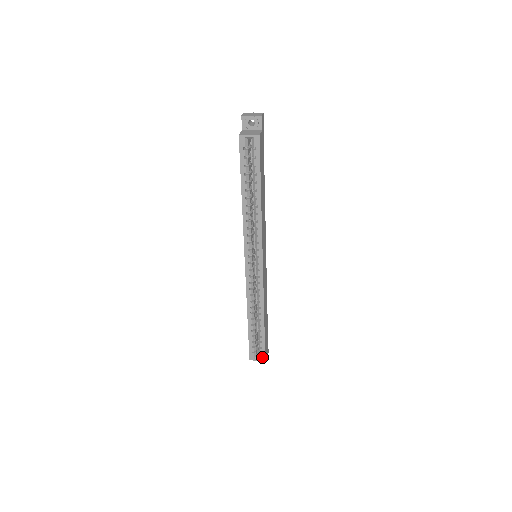
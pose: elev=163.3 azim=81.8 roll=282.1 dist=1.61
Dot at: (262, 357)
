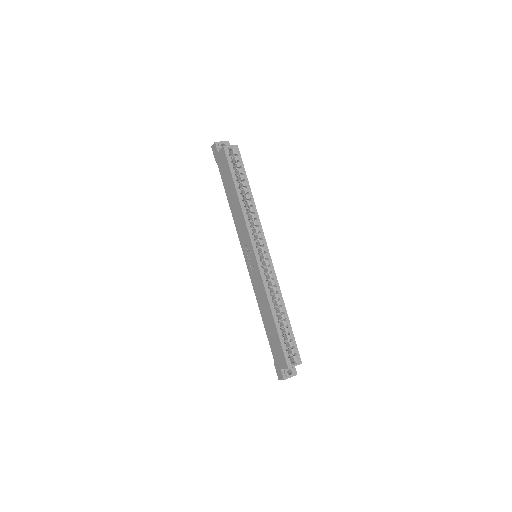
Dot at: (298, 359)
